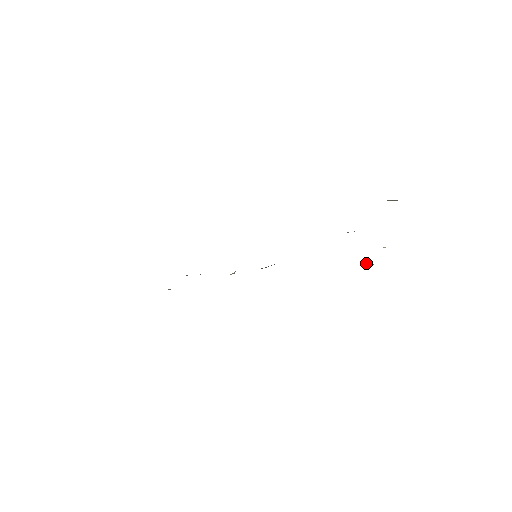
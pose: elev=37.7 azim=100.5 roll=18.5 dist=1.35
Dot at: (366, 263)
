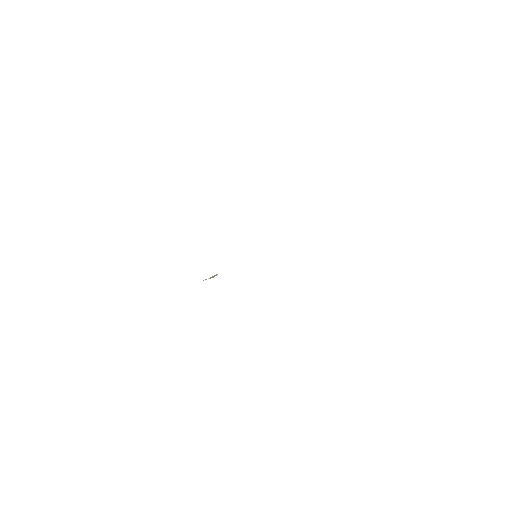
Dot at: occluded
